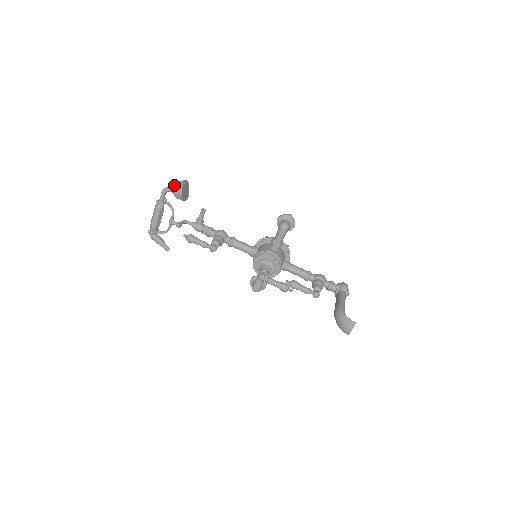
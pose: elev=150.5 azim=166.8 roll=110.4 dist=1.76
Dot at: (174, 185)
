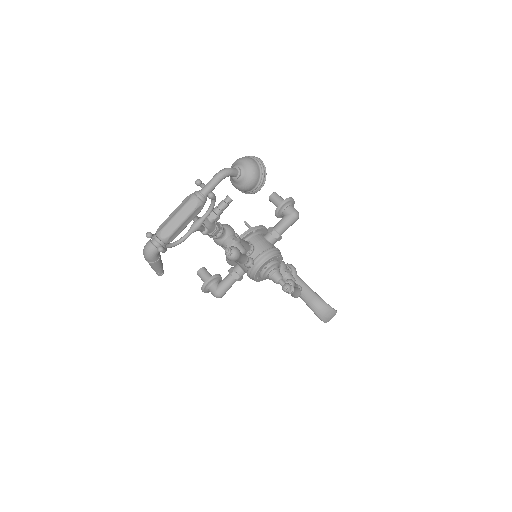
Dot at: (251, 167)
